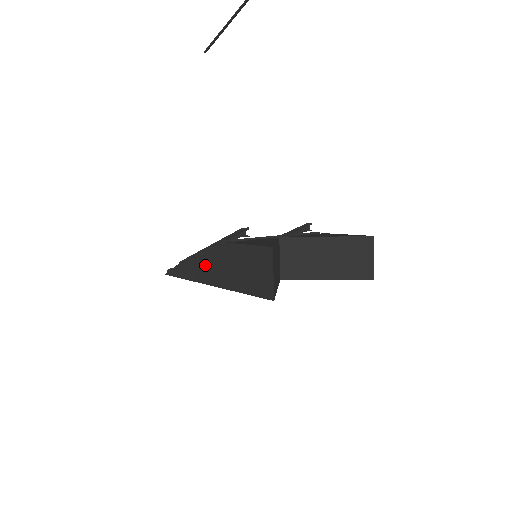
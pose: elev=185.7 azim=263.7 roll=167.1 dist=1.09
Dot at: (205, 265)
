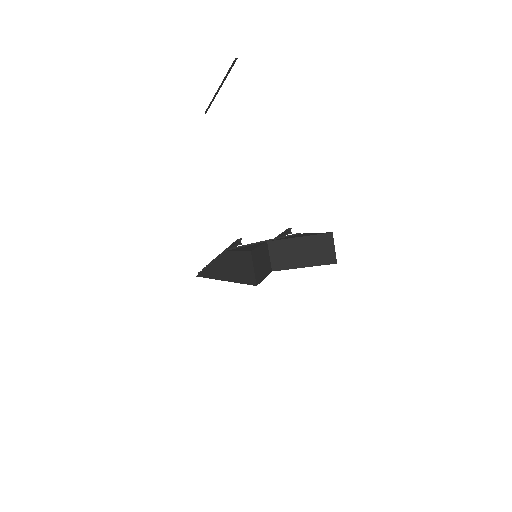
Dot at: (218, 267)
